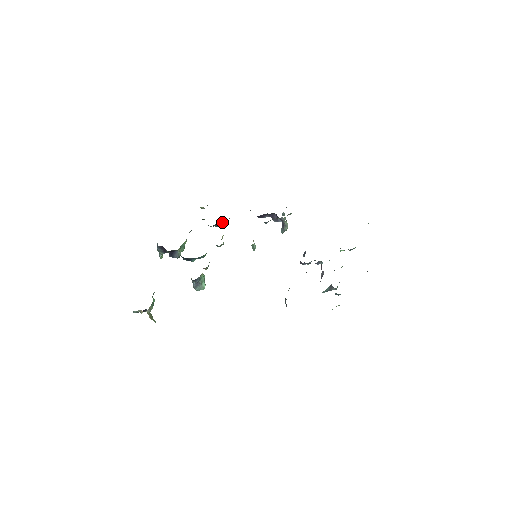
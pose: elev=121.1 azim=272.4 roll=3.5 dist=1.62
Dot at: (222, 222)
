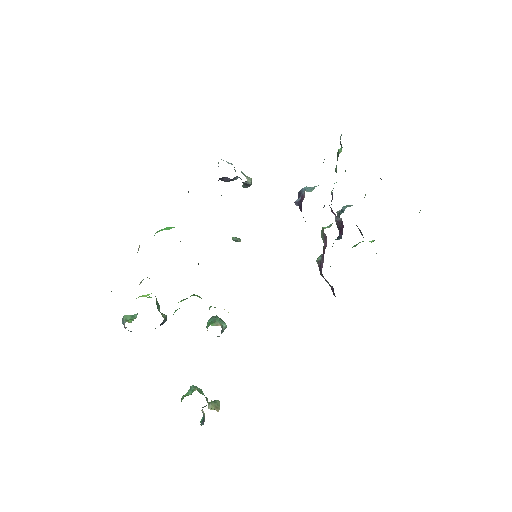
Dot at: occluded
